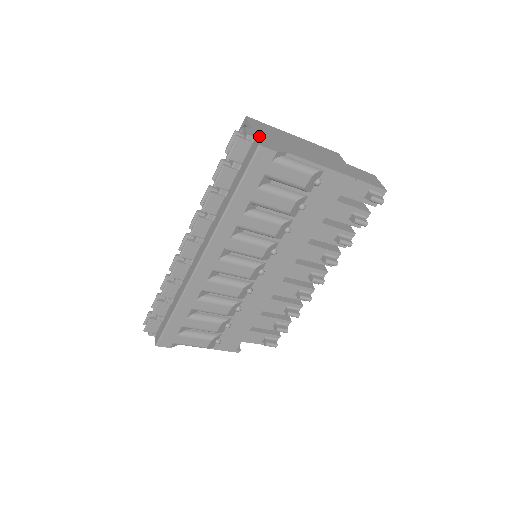
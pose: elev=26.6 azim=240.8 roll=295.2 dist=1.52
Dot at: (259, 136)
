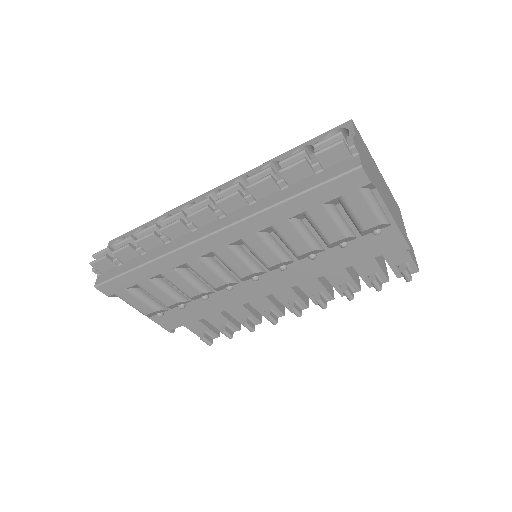
Dot at: (361, 153)
